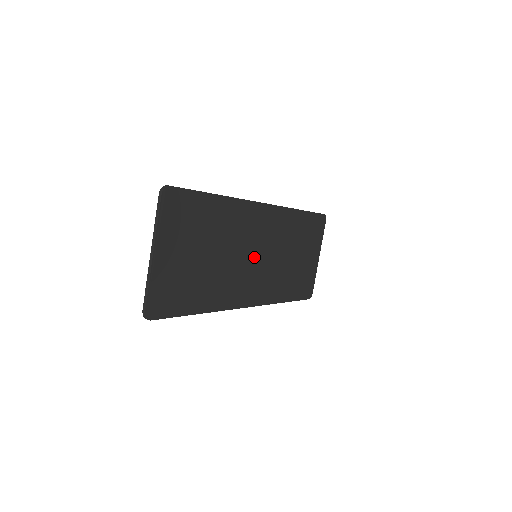
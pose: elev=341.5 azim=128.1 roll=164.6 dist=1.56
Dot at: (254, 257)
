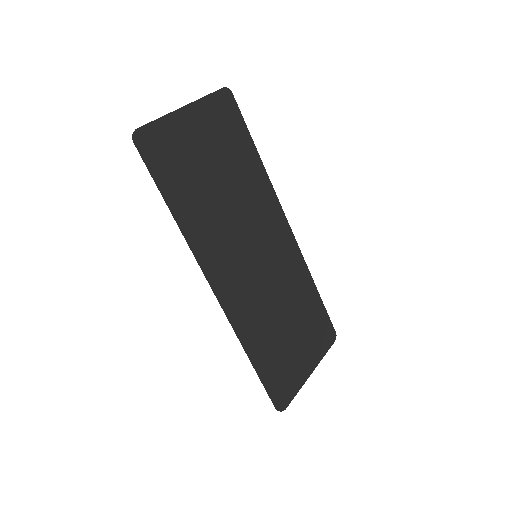
Dot at: (254, 254)
